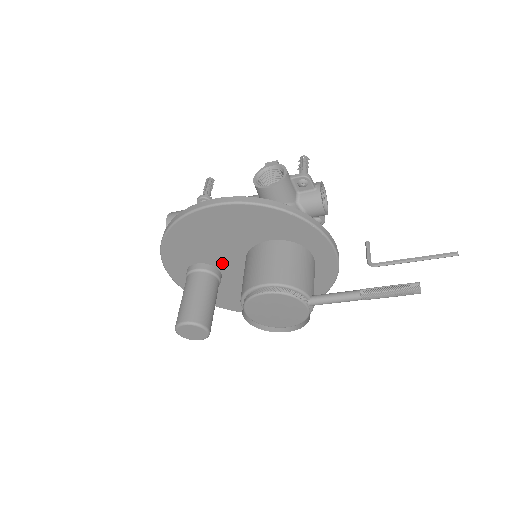
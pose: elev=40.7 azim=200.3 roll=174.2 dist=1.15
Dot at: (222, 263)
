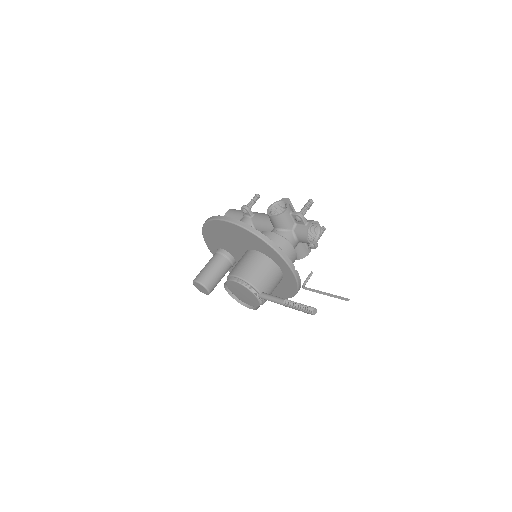
Dot at: (234, 253)
